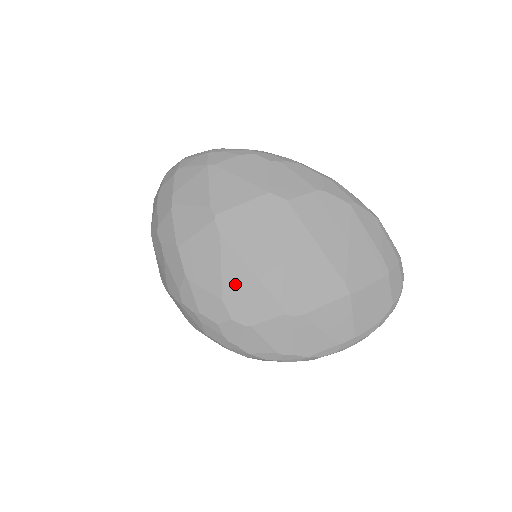
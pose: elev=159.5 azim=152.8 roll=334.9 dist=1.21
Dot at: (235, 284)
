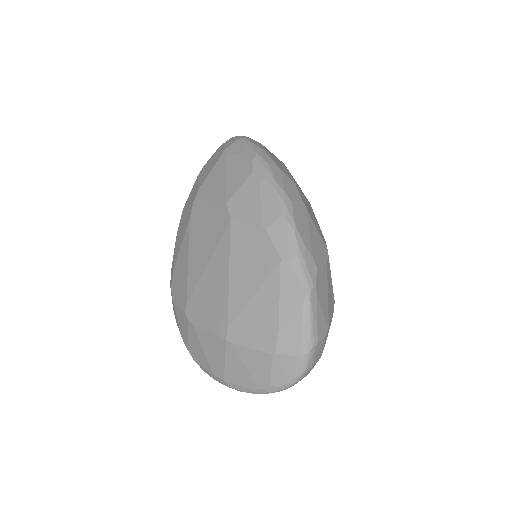
Dot at: (181, 263)
